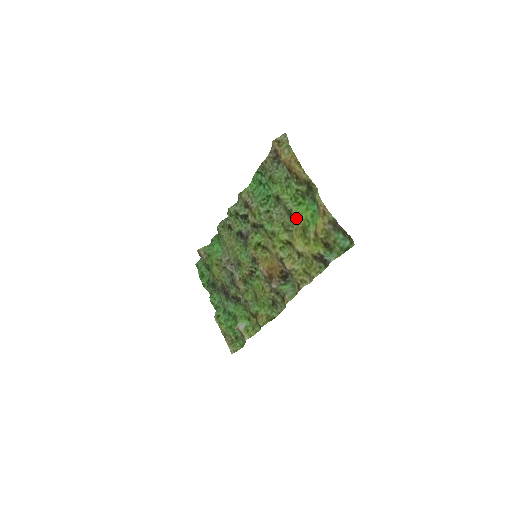
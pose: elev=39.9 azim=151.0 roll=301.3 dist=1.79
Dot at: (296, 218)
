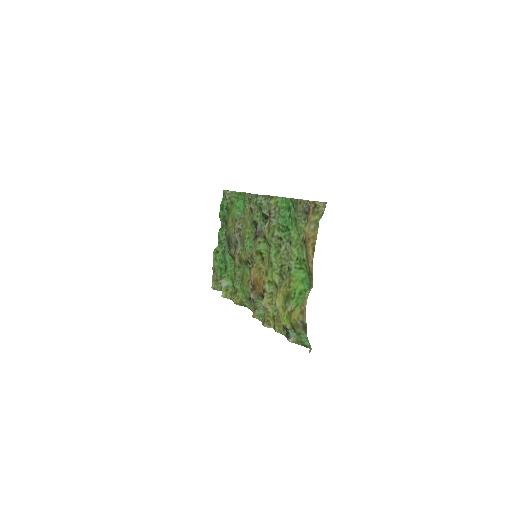
Dot at: (290, 278)
